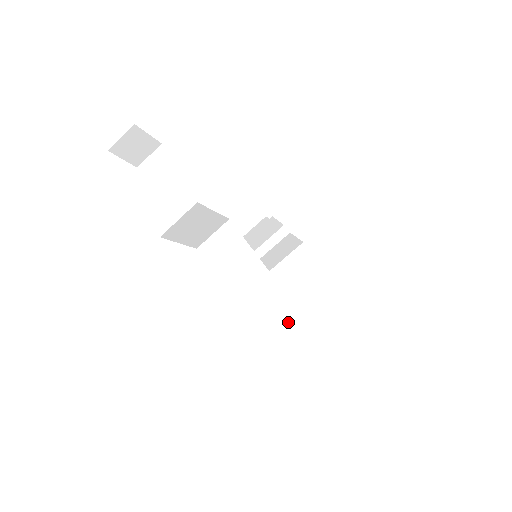
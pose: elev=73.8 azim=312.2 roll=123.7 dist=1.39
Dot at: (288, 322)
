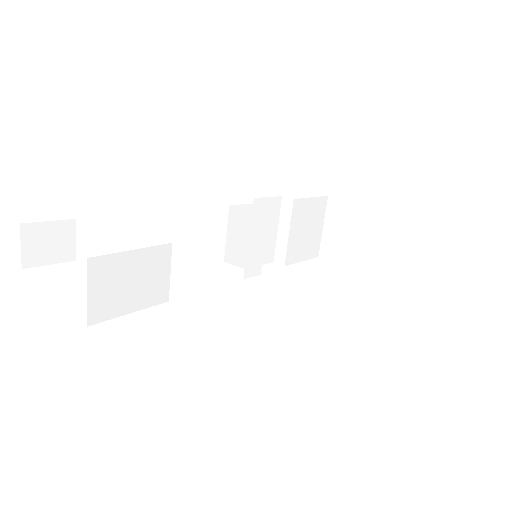
Dot at: (356, 301)
